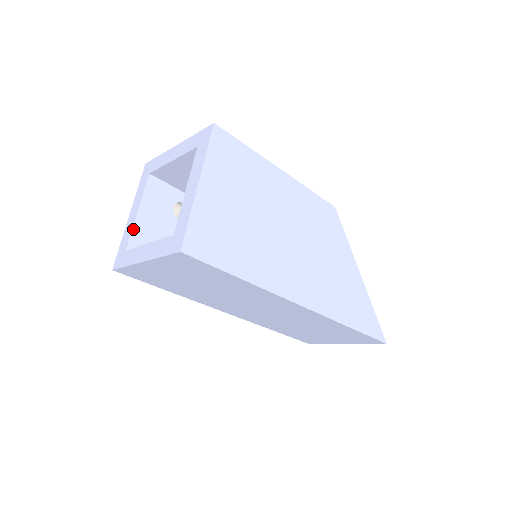
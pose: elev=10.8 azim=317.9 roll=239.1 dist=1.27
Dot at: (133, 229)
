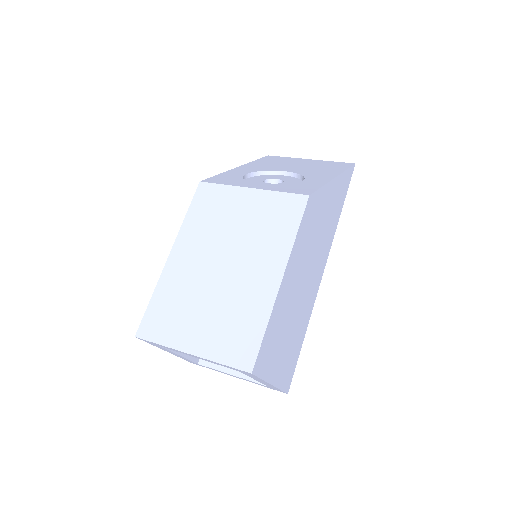
Dot at: (189, 359)
